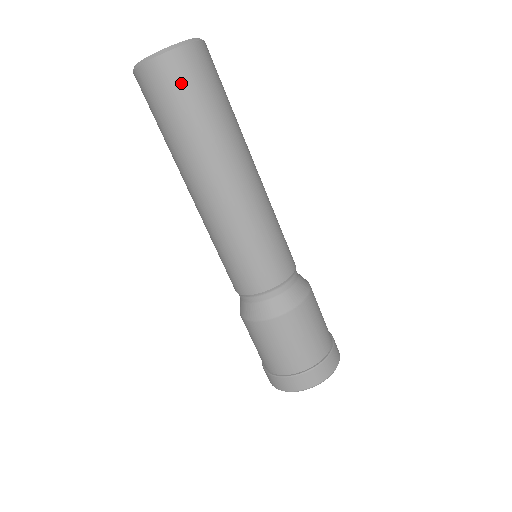
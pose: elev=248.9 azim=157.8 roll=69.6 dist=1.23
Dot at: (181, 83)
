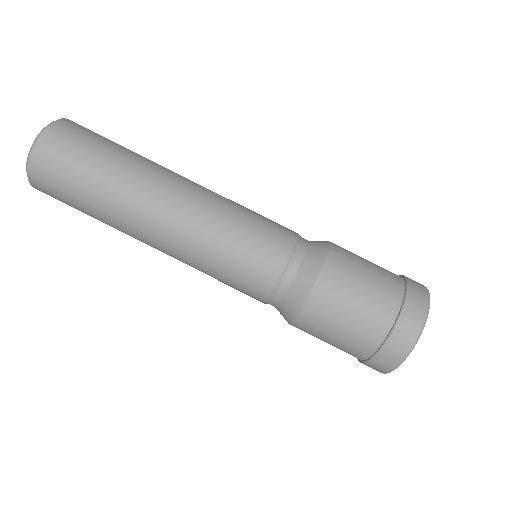
Dot at: (57, 169)
